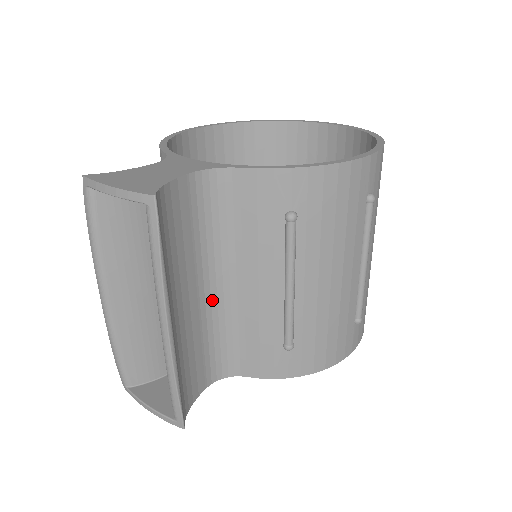
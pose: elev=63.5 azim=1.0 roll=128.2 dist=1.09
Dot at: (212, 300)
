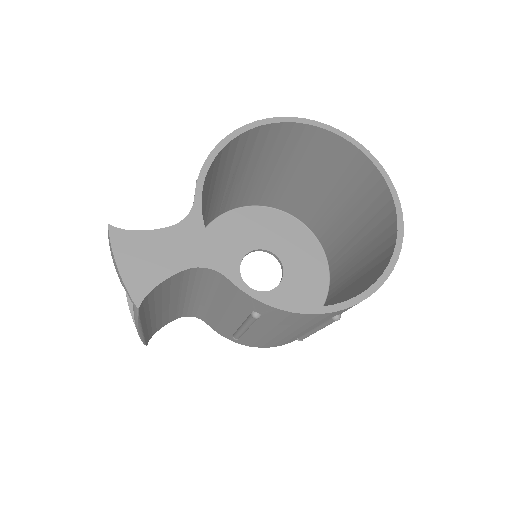
Dot at: (191, 299)
